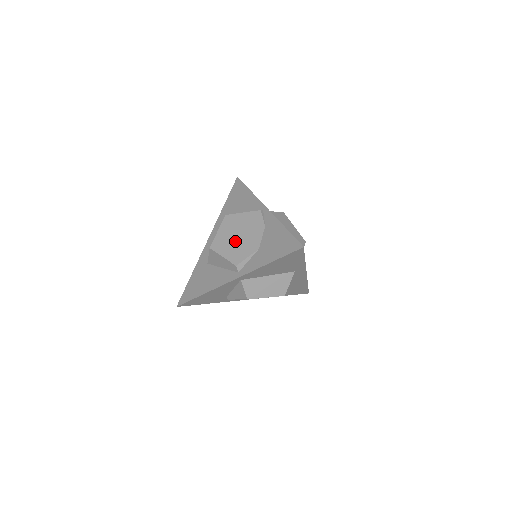
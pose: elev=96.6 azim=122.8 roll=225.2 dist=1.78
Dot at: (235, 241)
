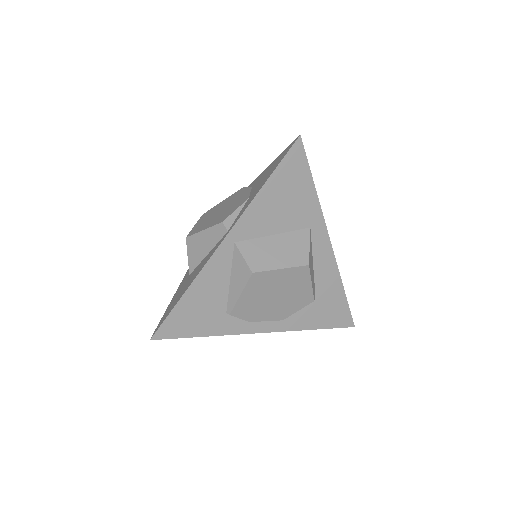
Dot at: (217, 214)
